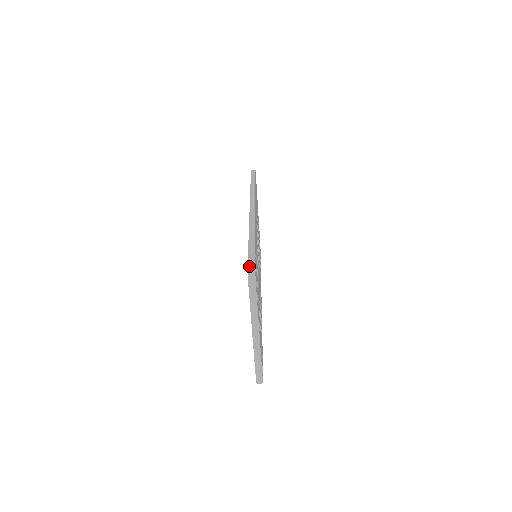
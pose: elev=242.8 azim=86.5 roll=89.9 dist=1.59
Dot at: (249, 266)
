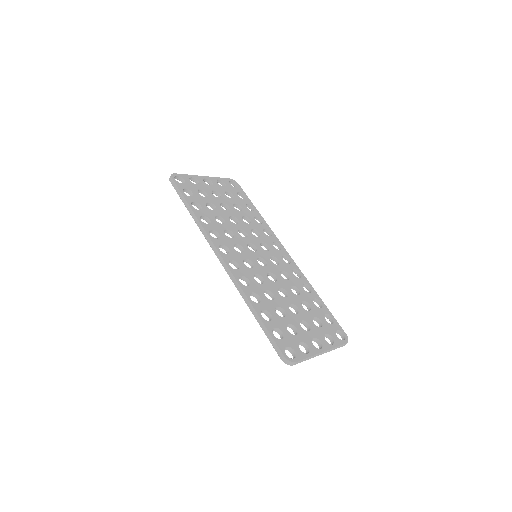
Dot at: (282, 360)
